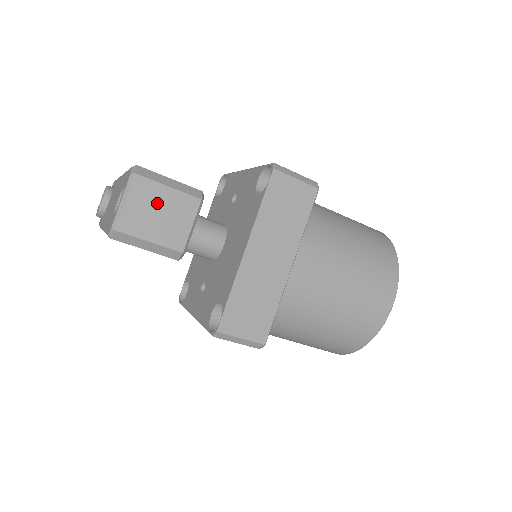
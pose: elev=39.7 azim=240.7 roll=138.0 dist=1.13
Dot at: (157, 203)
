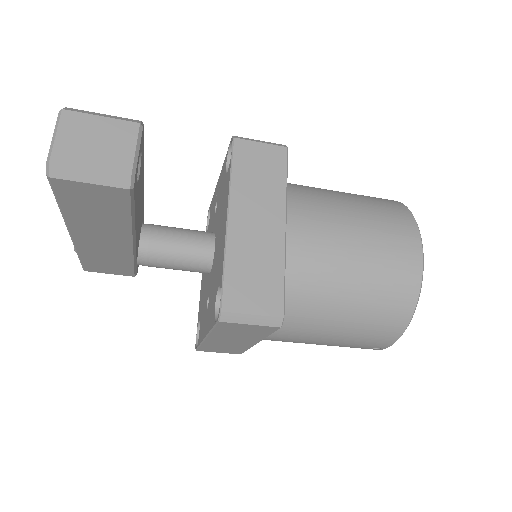
Dot at: (92, 132)
